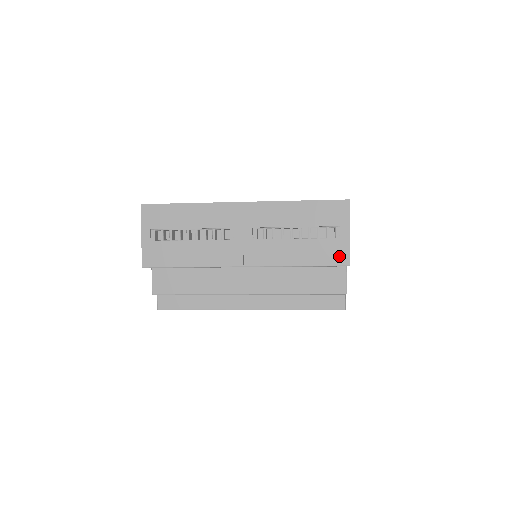
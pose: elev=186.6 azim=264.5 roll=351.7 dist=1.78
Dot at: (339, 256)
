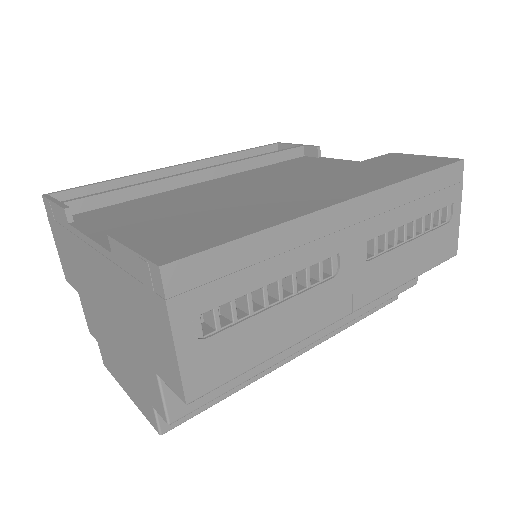
Dot at: (449, 246)
